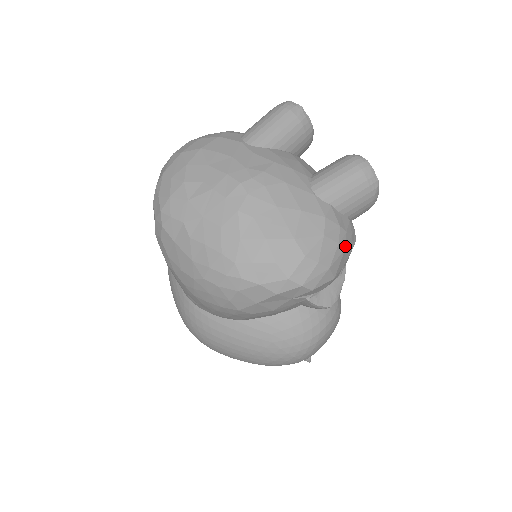
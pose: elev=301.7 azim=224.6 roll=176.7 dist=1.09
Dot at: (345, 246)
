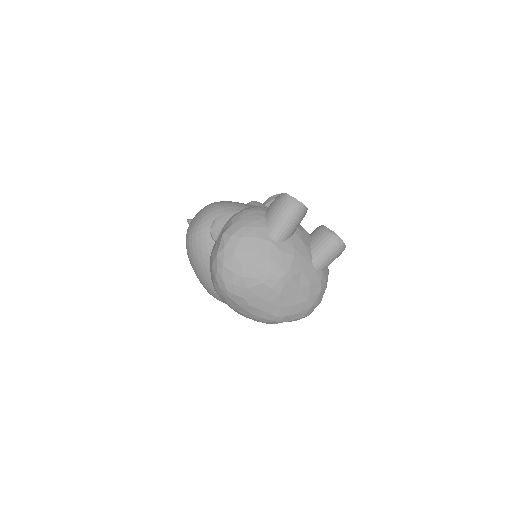
Dot at: occluded
